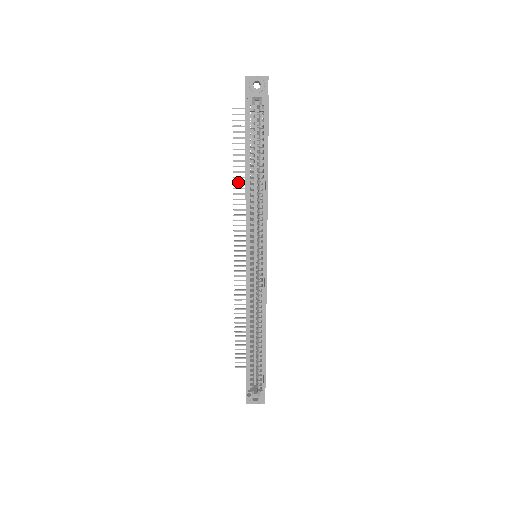
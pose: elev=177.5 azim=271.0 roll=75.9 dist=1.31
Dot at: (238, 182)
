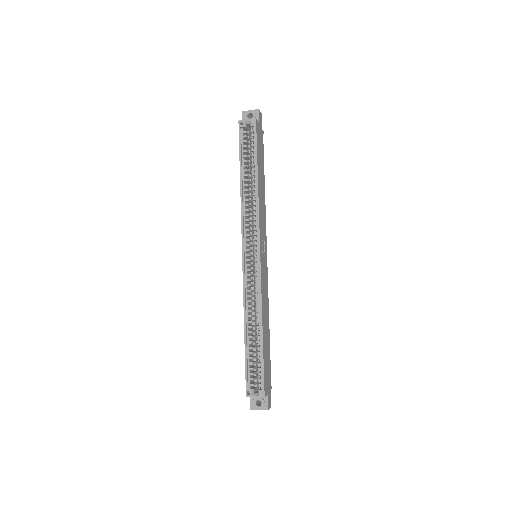
Dot at: occluded
